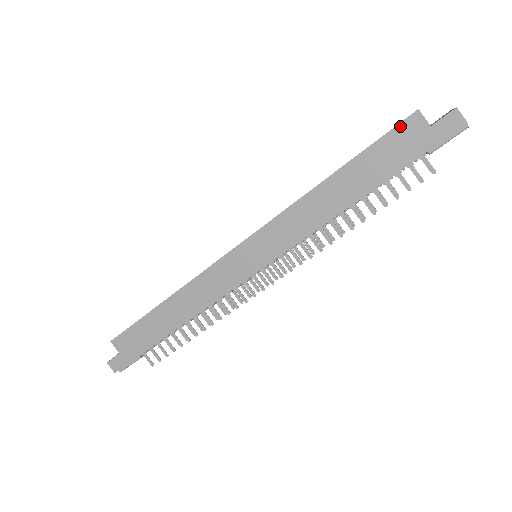
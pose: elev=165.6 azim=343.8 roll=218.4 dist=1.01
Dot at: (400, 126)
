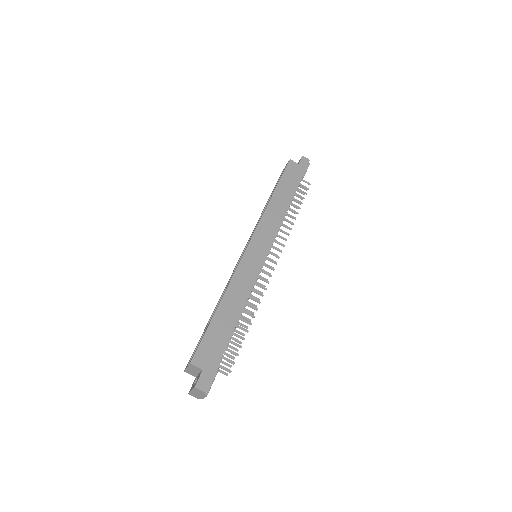
Dot at: (288, 166)
